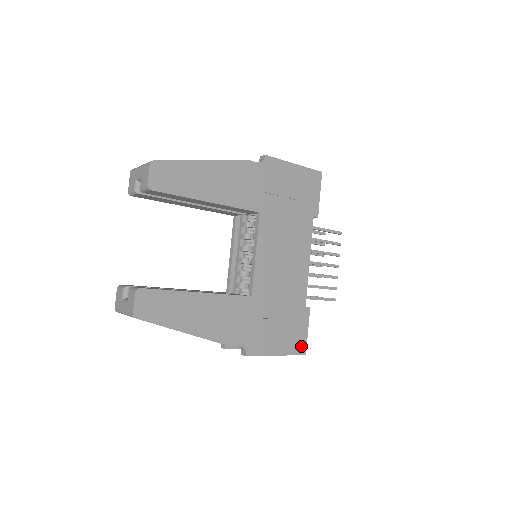
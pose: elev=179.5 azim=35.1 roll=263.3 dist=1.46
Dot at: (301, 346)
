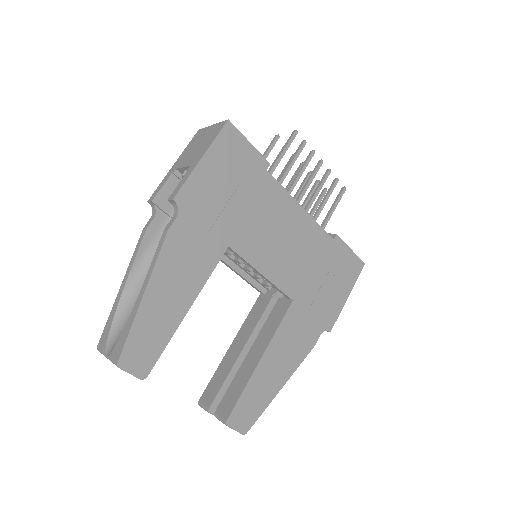
Dot at: (356, 265)
